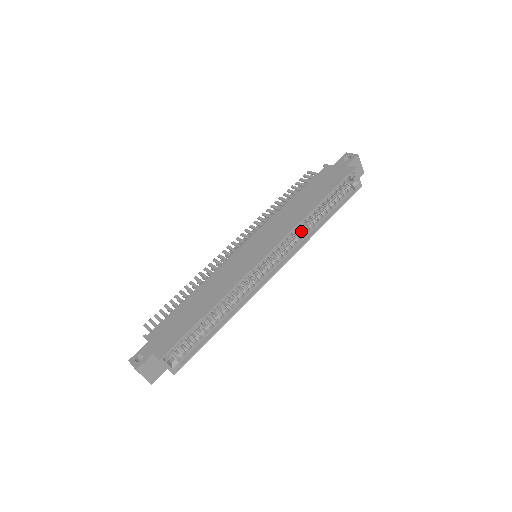
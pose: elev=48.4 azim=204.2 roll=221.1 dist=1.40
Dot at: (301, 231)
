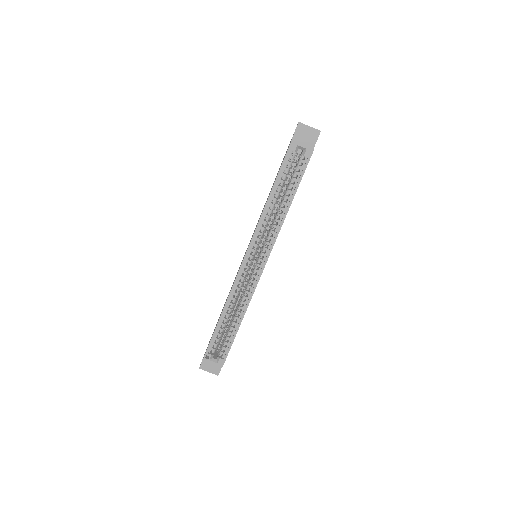
Dot at: (273, 221)
